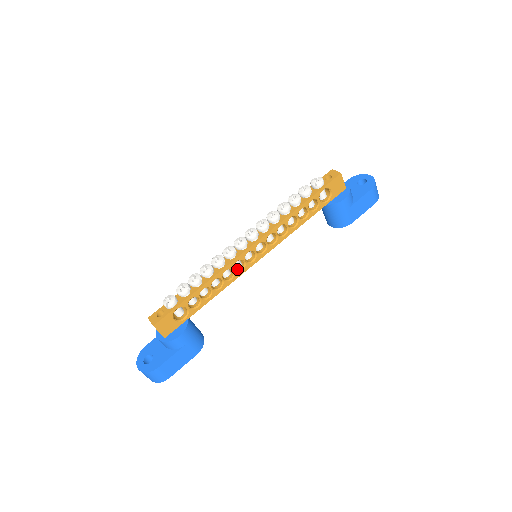
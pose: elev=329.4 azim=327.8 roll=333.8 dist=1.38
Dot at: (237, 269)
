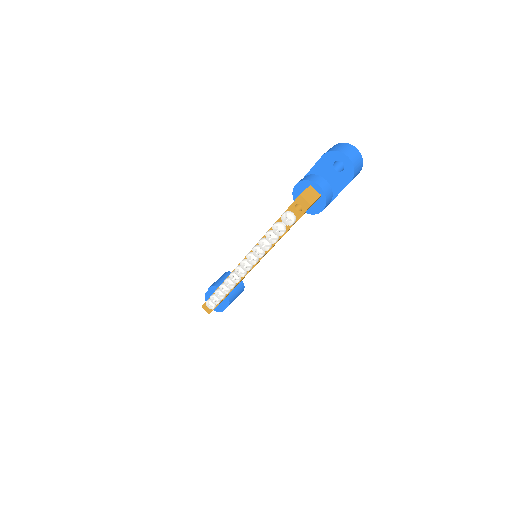
Dot at: occluded
